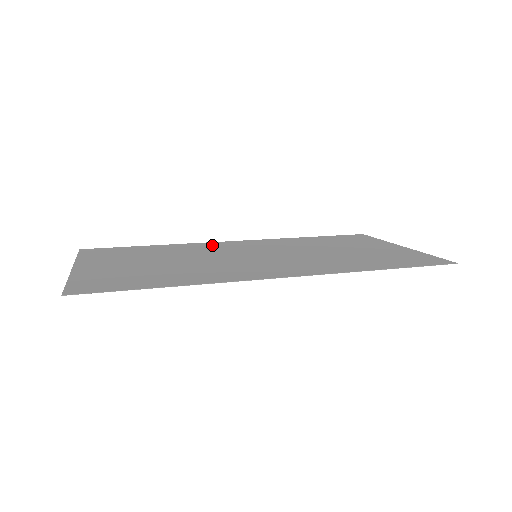
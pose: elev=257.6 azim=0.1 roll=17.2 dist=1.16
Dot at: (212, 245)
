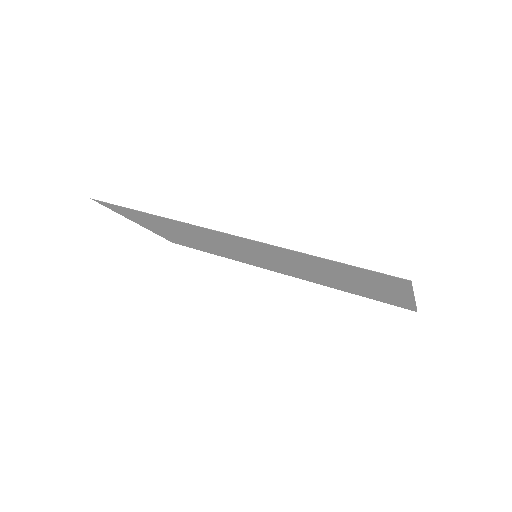
Dot at: (253, 263)
